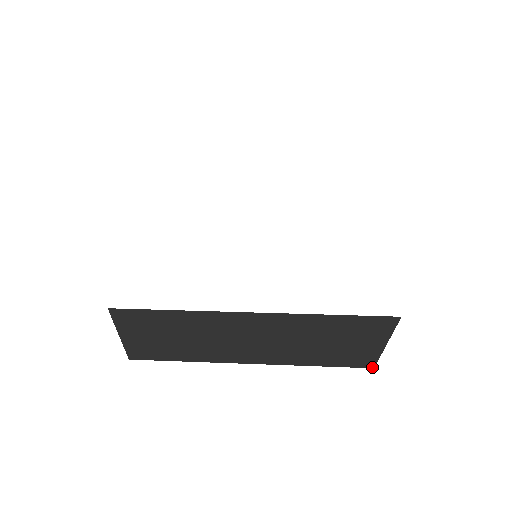
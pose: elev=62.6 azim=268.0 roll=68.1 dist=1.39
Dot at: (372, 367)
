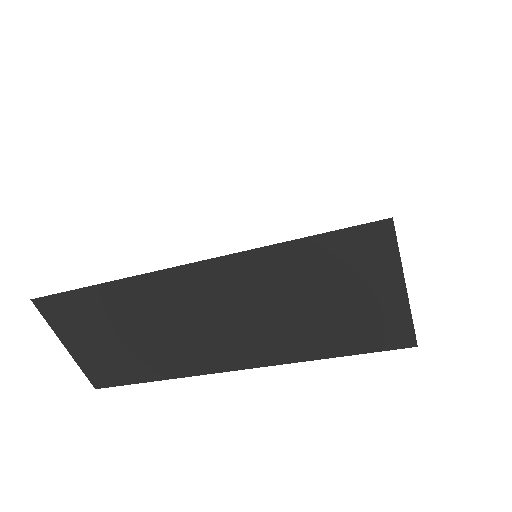
Dot at: (413, 345)
